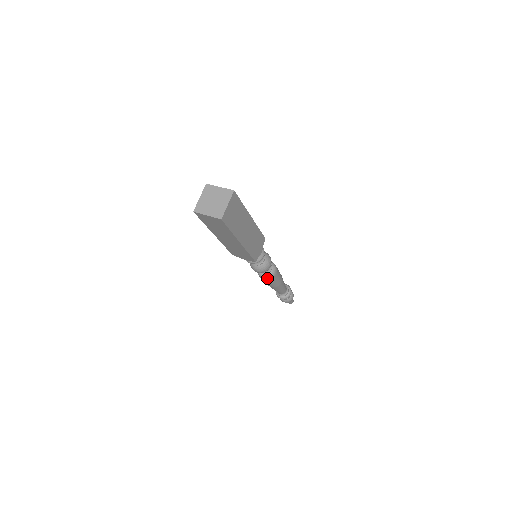
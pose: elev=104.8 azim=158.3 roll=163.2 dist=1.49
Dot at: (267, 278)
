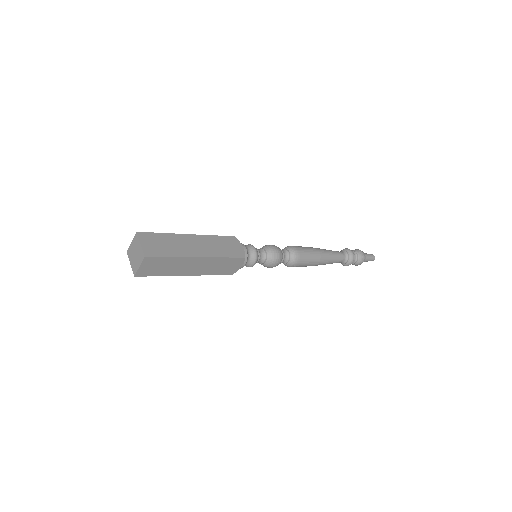
Dot at: (286, 265)
